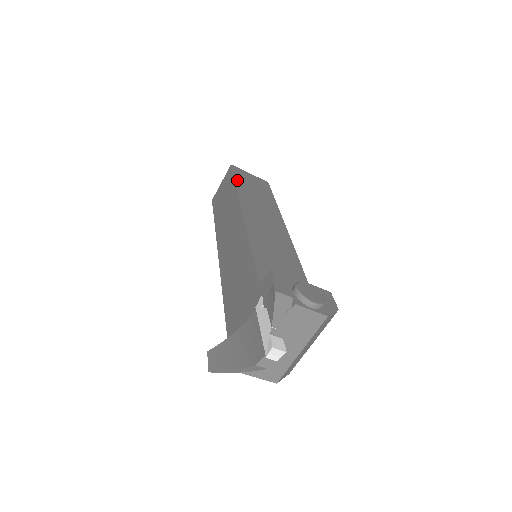
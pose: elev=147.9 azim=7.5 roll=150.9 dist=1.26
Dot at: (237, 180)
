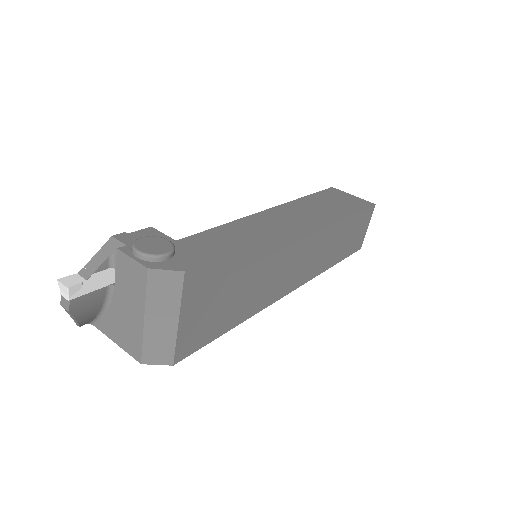
Dot at: (312, 195)
